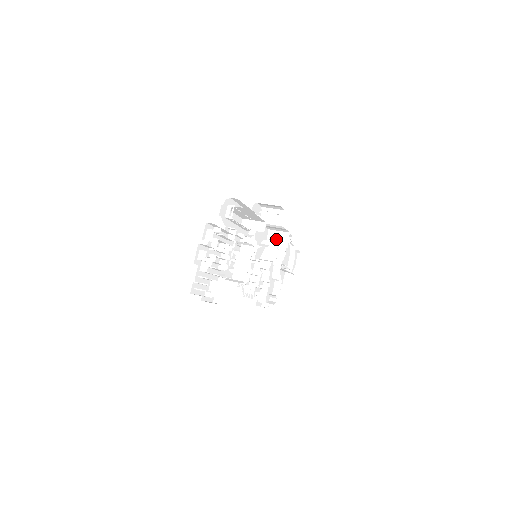
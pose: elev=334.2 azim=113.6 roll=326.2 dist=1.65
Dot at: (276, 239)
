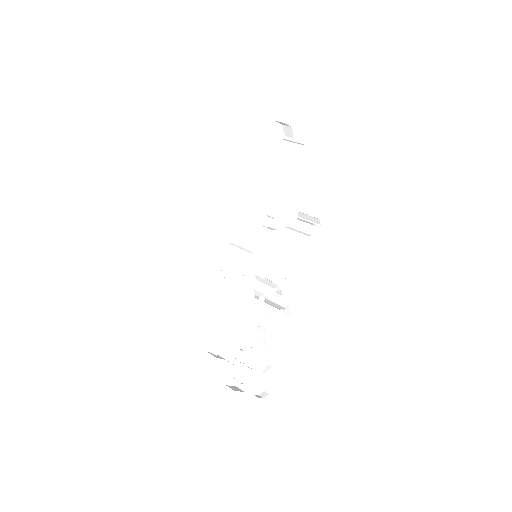
Dot at: occluded
